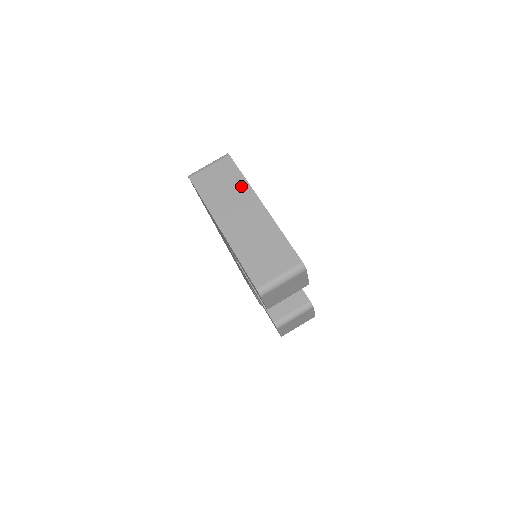
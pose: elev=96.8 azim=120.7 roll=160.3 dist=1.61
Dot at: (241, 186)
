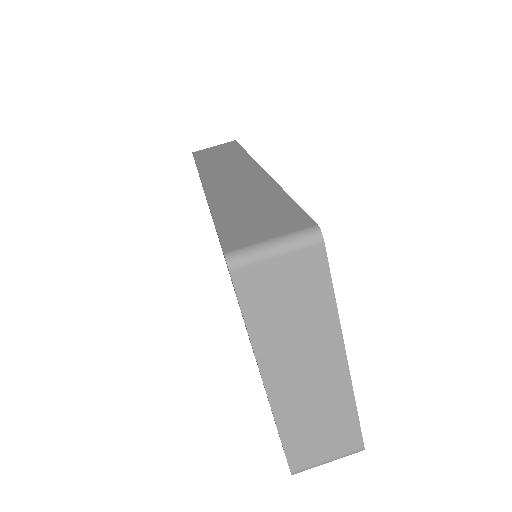
Dot at: (323, 316)
